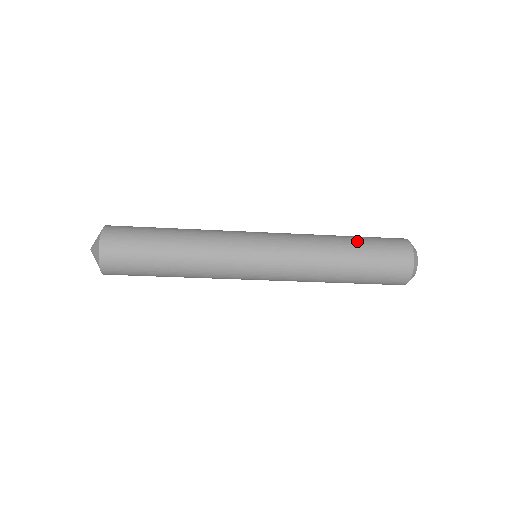
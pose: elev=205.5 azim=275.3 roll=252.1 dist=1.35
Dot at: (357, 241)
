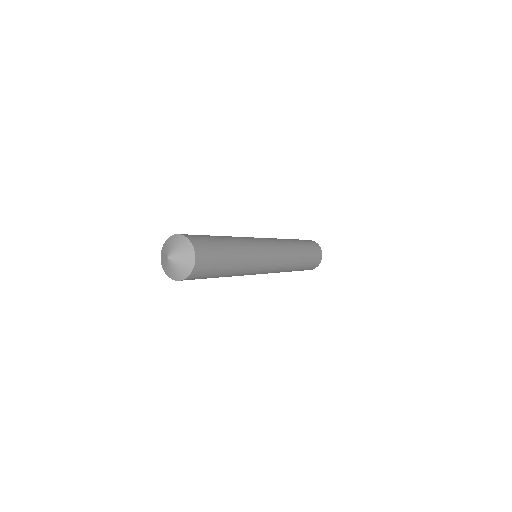
Dot at: (294, 239)
